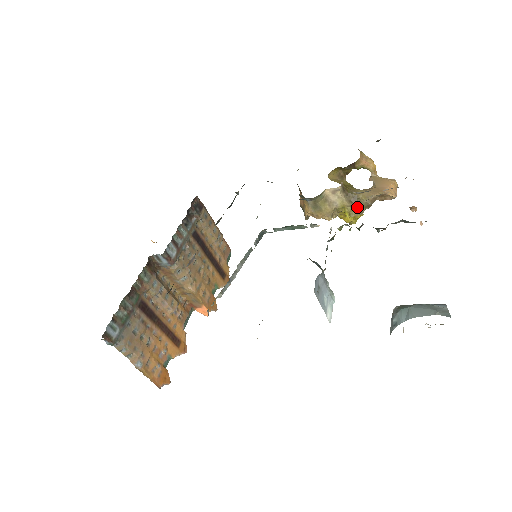
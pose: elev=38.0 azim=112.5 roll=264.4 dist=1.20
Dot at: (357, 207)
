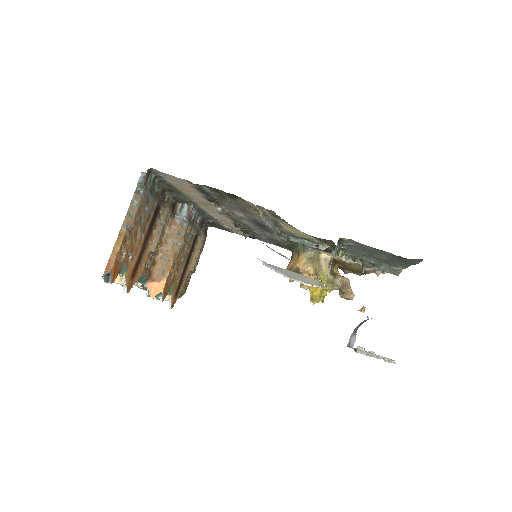
Dot at: (332, 281)
